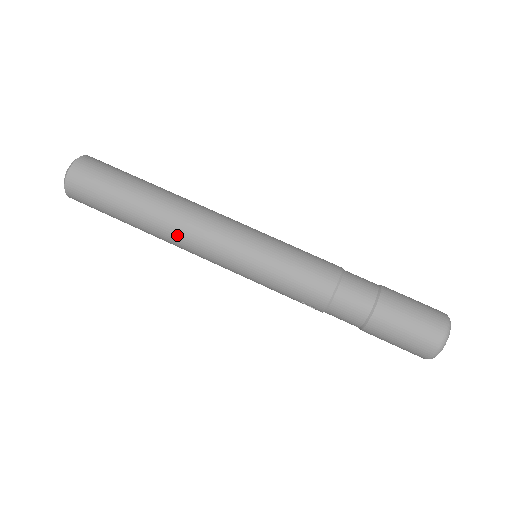
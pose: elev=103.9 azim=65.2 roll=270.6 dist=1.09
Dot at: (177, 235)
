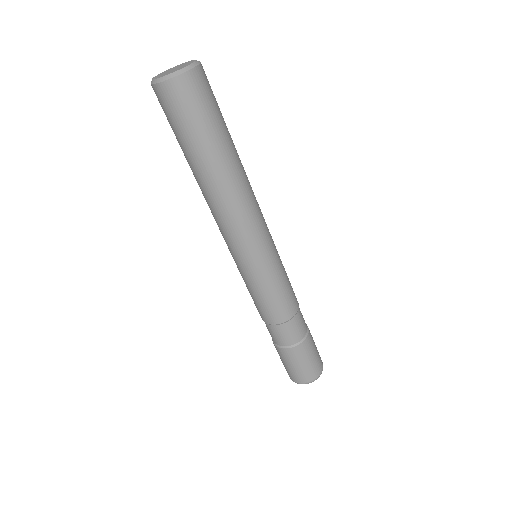
Dot at: (210, 208)
